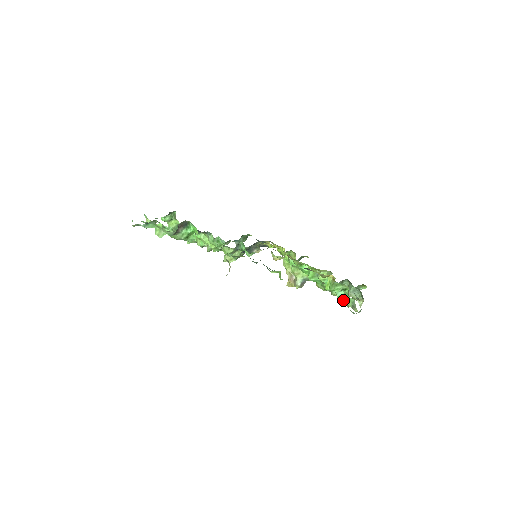
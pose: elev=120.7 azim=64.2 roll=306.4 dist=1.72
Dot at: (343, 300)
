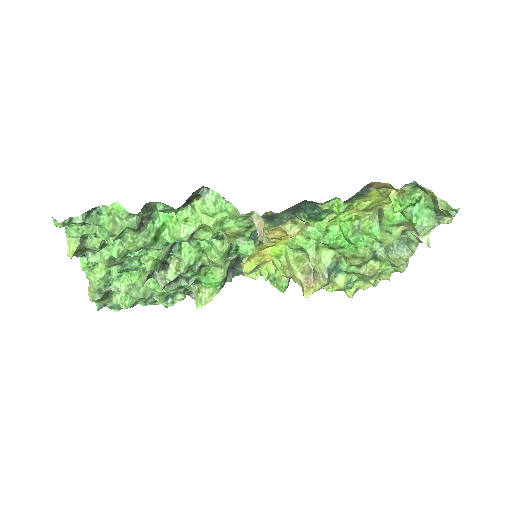
Dot at: (421, 220)
